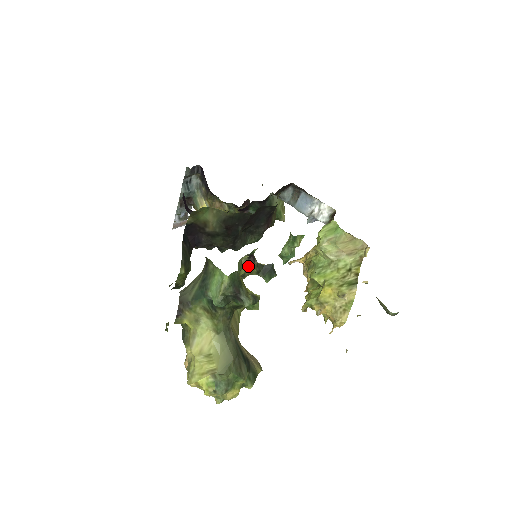
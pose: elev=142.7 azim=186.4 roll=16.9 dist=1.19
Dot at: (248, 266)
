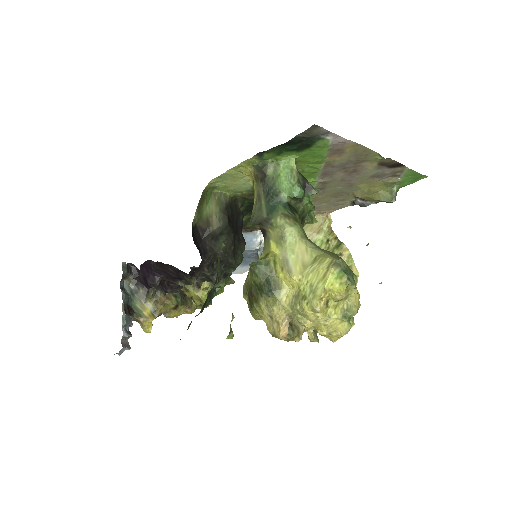
Dot at: occluded
